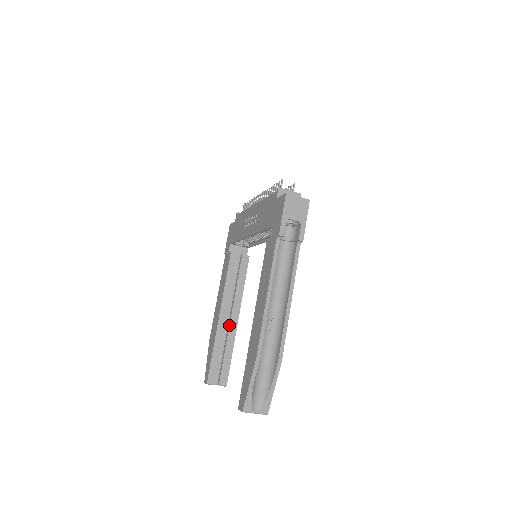
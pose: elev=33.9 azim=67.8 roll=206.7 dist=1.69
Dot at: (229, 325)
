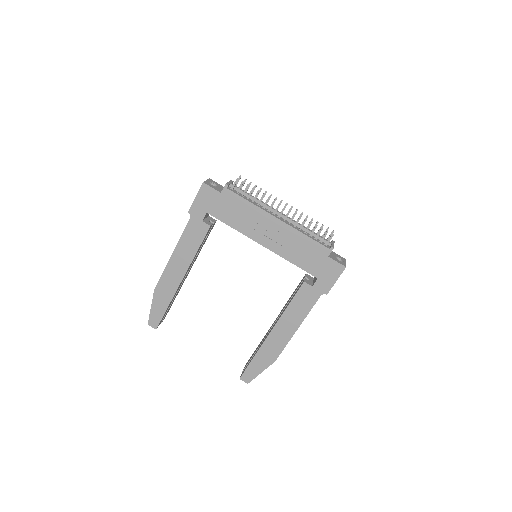
Dot at: (183, 281)
